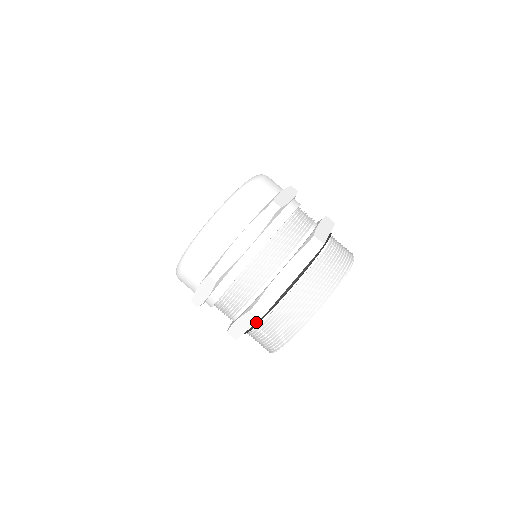
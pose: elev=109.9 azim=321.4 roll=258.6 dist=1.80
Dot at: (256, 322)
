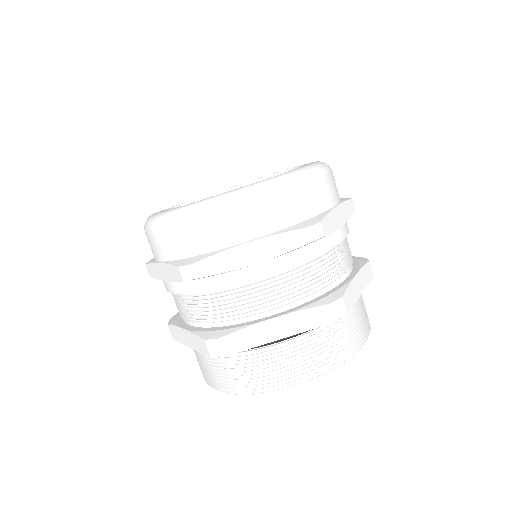
Dot at: (205, 354)
